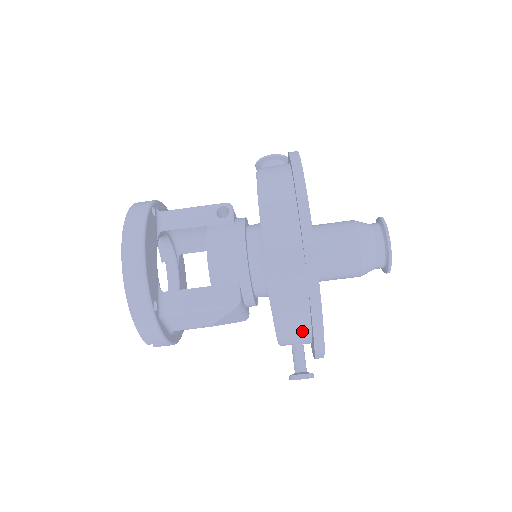
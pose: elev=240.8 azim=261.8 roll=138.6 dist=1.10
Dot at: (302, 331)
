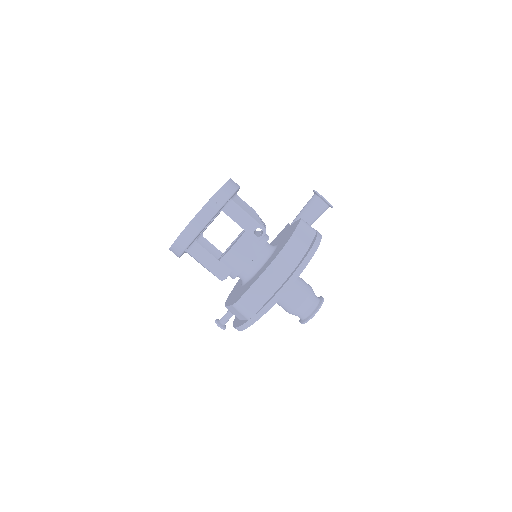
Dot at: (236, 316)
